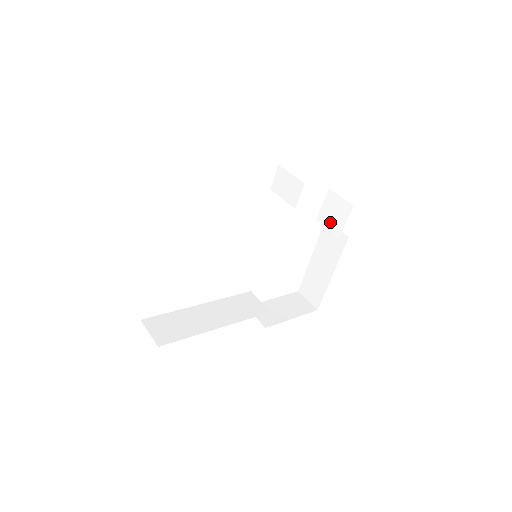
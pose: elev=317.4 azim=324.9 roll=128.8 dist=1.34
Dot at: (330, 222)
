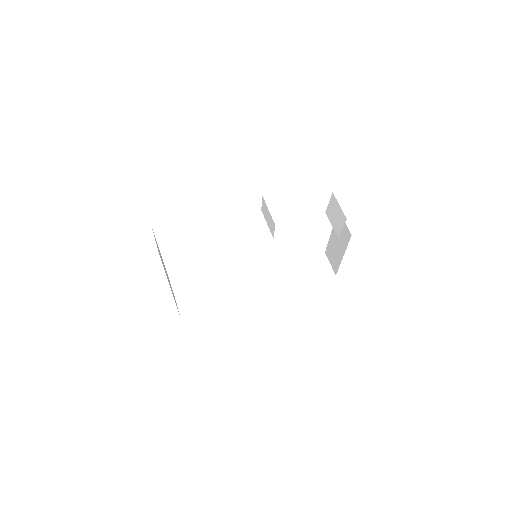
Dot at: (333, 221)
